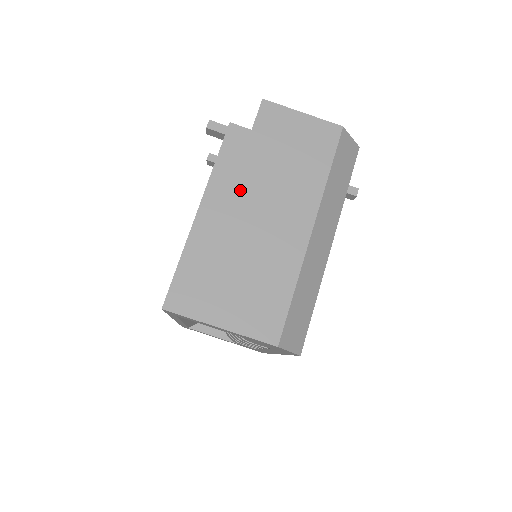
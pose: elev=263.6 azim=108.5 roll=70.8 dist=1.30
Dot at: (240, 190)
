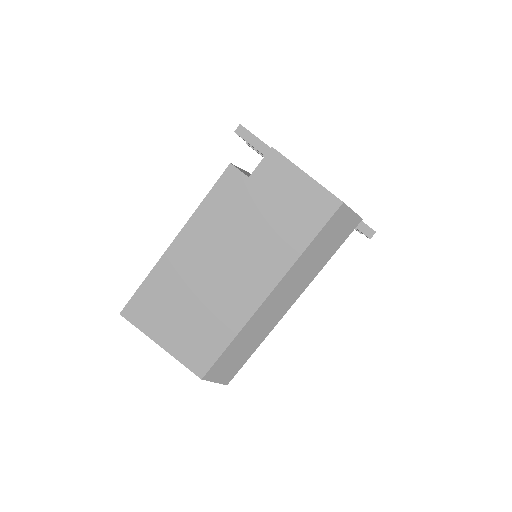
Dot at: (217, 235)
